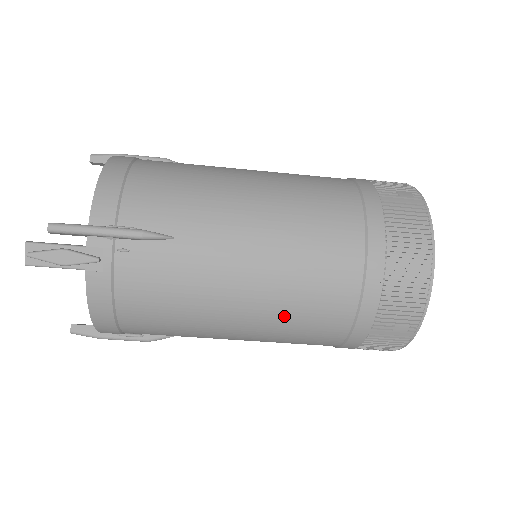
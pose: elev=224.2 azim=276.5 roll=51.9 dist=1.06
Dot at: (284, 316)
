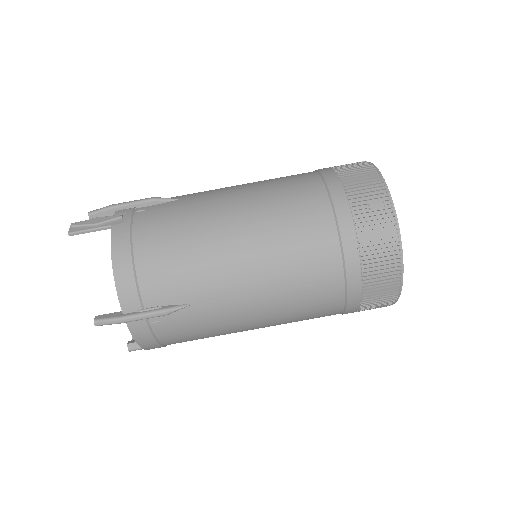
Dot at: (272, 221)
